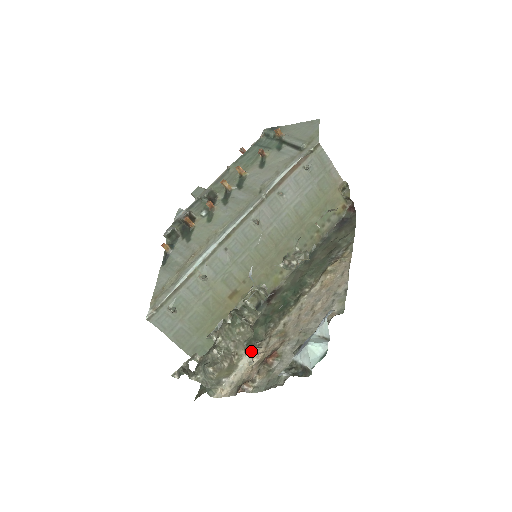
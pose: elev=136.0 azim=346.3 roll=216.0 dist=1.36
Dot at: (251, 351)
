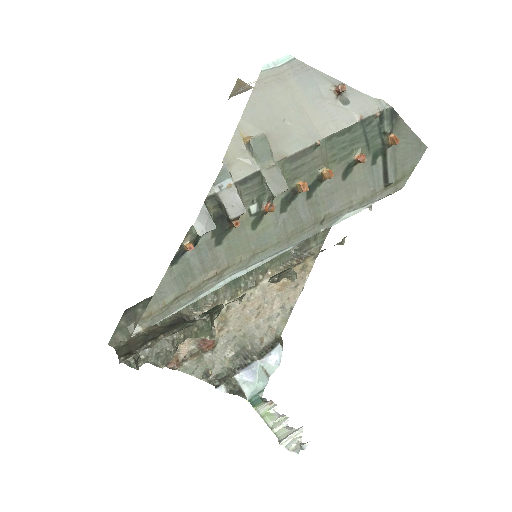
Dot at: occluded
